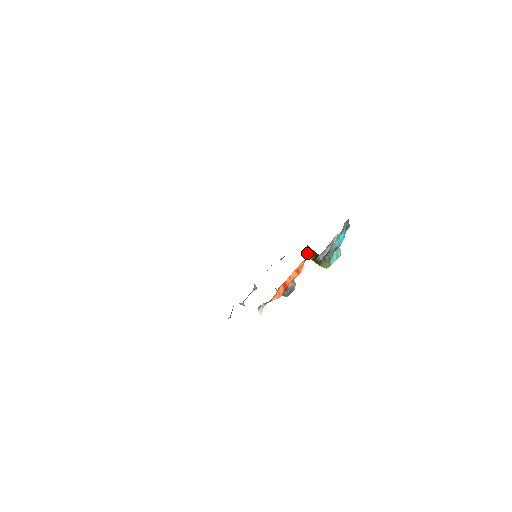
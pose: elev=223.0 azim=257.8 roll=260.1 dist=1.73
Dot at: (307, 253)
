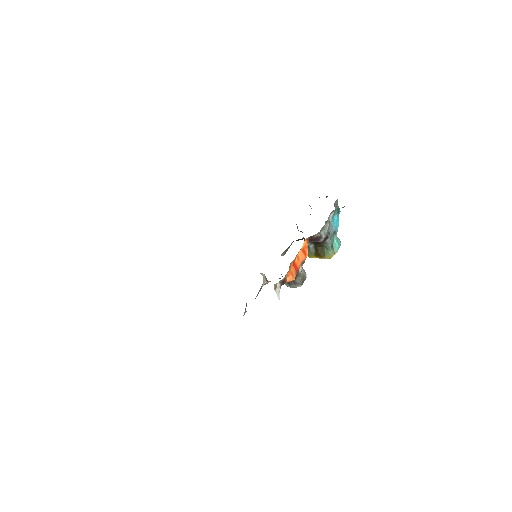
Dot at: occluded
